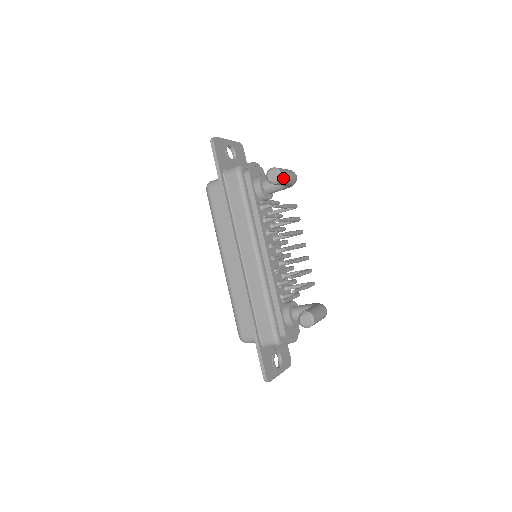
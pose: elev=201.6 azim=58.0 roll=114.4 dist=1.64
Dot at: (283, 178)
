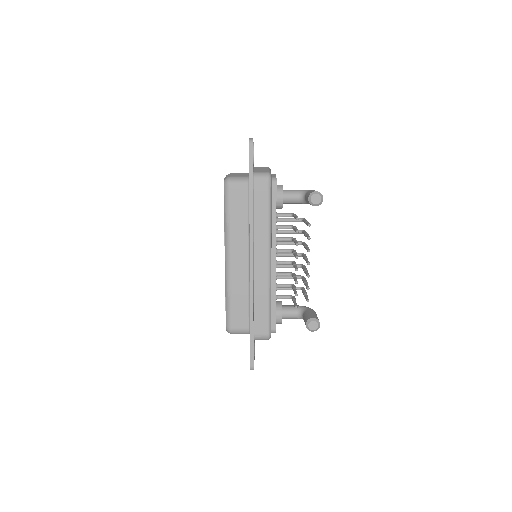
Dot at: (321, 202)
